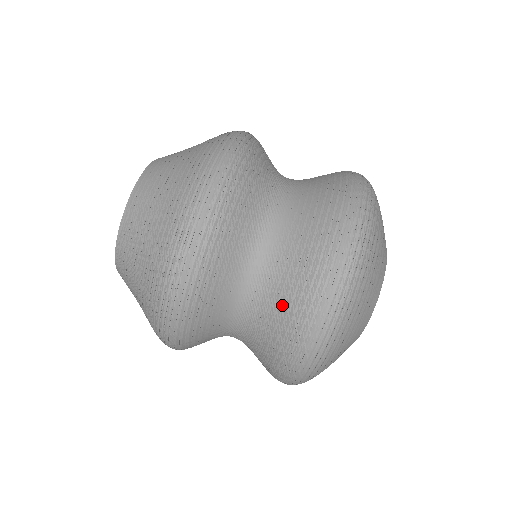
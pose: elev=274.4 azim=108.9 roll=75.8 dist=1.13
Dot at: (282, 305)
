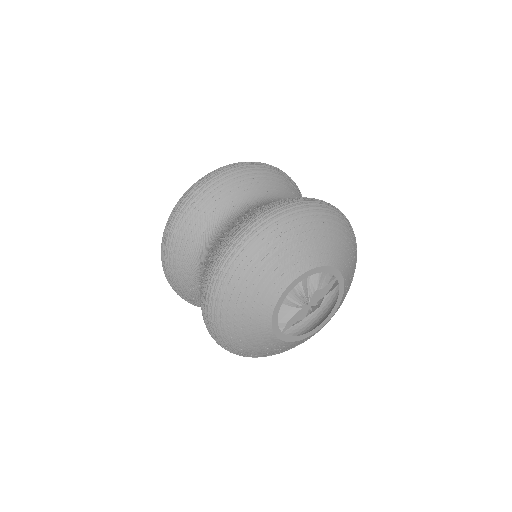
Dot at: occluded
